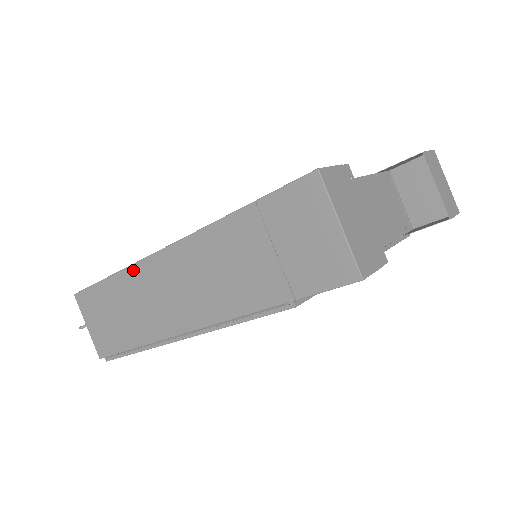
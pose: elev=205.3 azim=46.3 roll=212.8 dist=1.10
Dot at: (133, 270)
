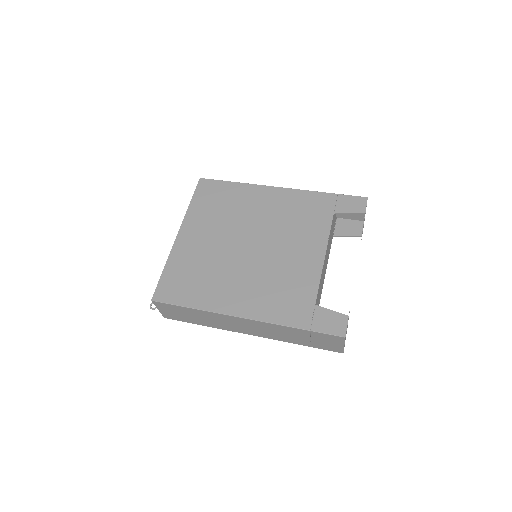
Dot at: (215, 314)
